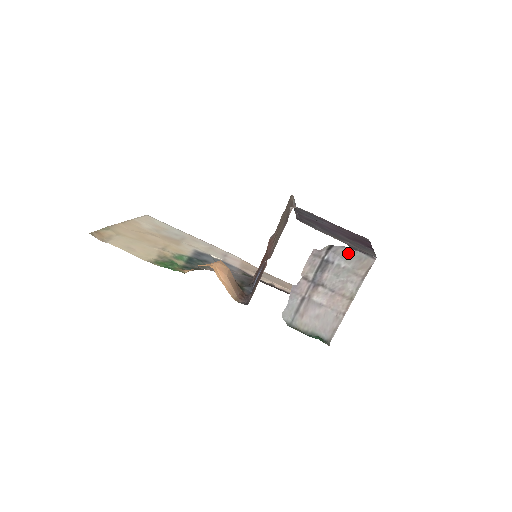
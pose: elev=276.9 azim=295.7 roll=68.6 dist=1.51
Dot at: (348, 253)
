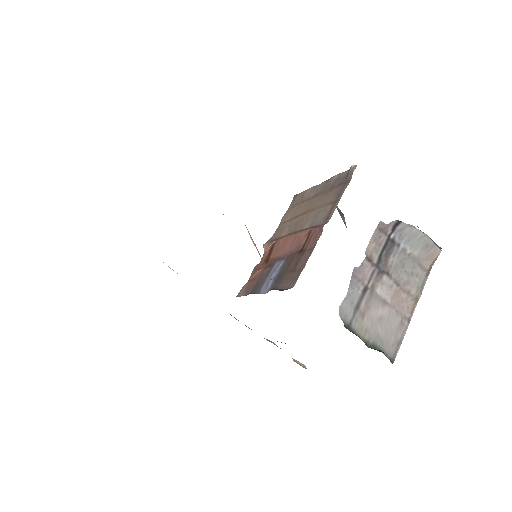
Dot at: (416, 235)
